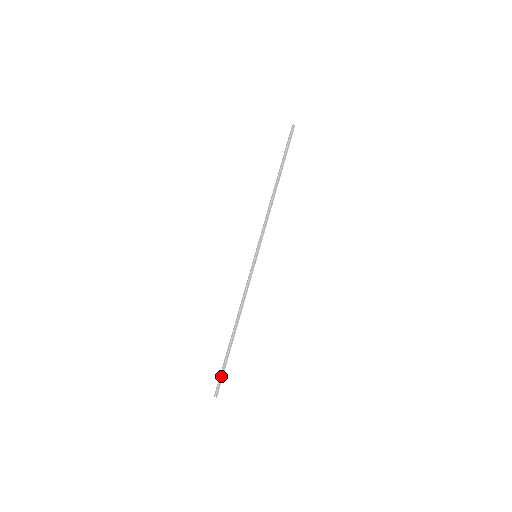
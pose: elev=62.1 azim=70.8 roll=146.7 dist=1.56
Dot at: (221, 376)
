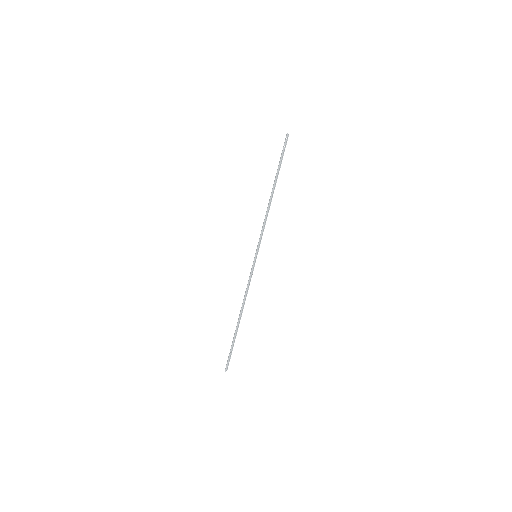
Dot at: (230, 355)
